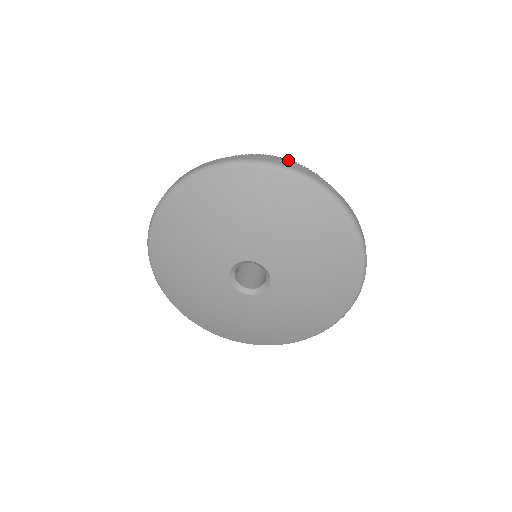
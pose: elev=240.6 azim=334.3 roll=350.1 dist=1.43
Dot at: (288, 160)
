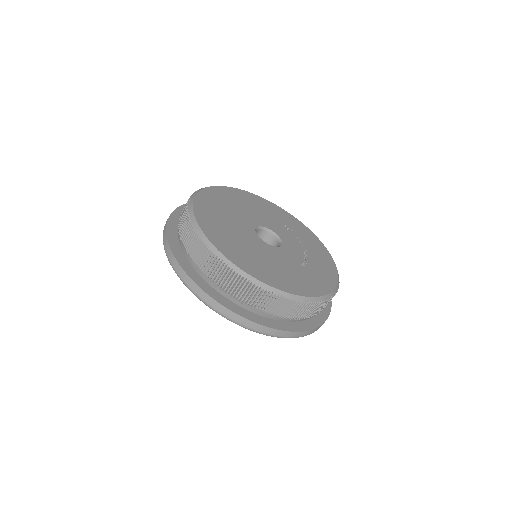
Dot at: (218, 260)
